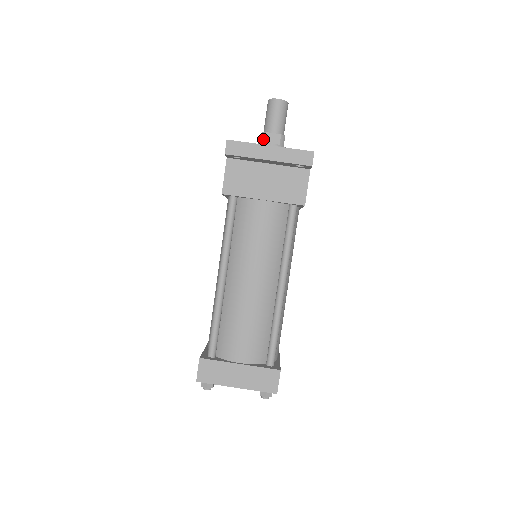
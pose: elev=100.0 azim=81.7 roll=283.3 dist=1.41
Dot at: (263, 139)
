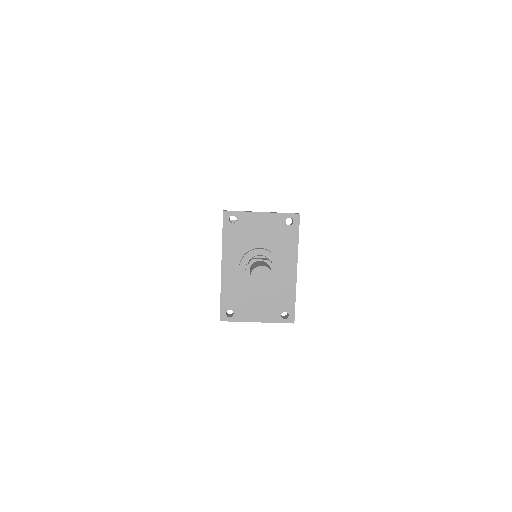
Dot at: occluded
